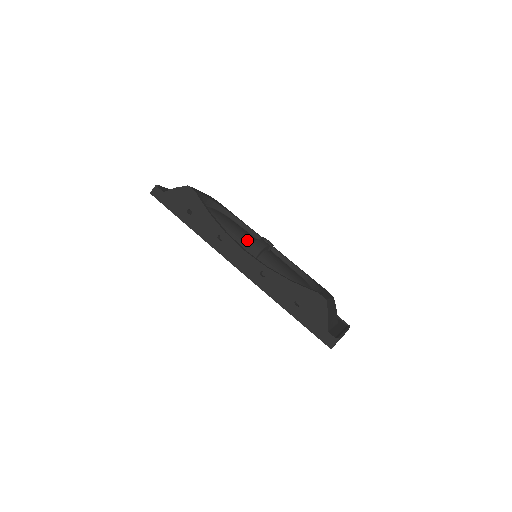
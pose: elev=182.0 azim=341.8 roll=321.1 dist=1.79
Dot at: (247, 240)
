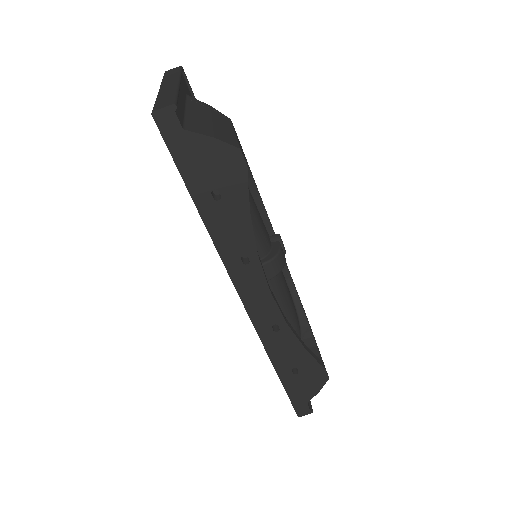
Dot at: (264, 245)
